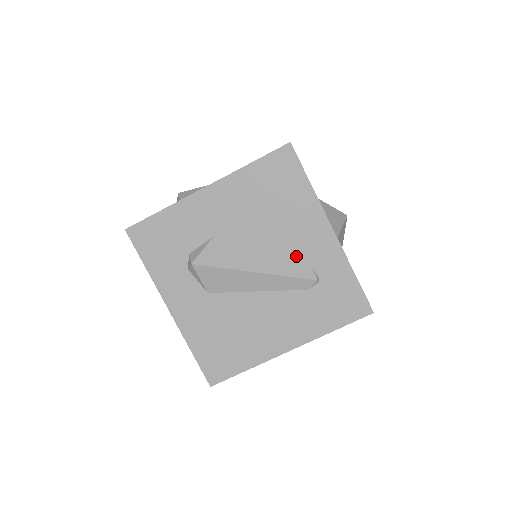
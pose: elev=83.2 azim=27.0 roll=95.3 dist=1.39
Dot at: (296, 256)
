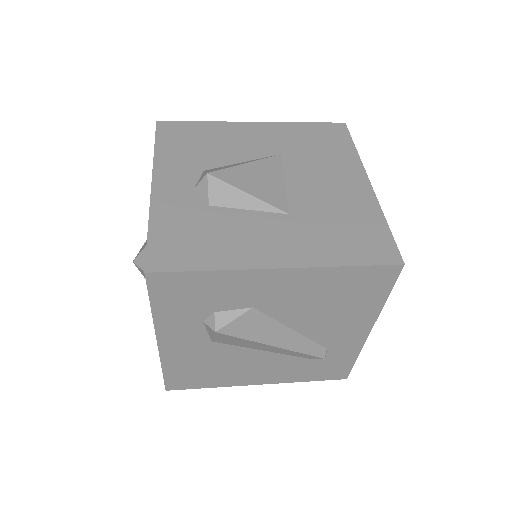
Dot at: (321, 339)
